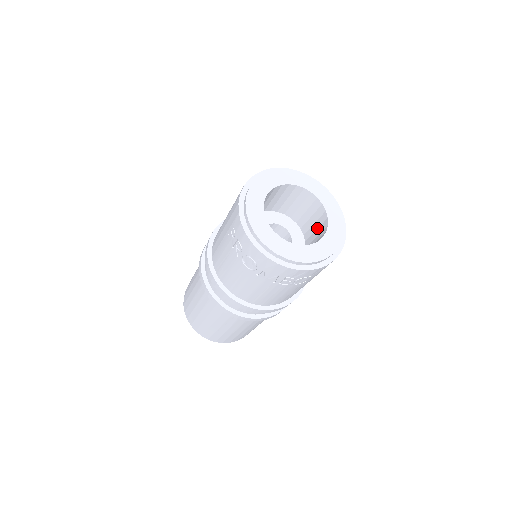
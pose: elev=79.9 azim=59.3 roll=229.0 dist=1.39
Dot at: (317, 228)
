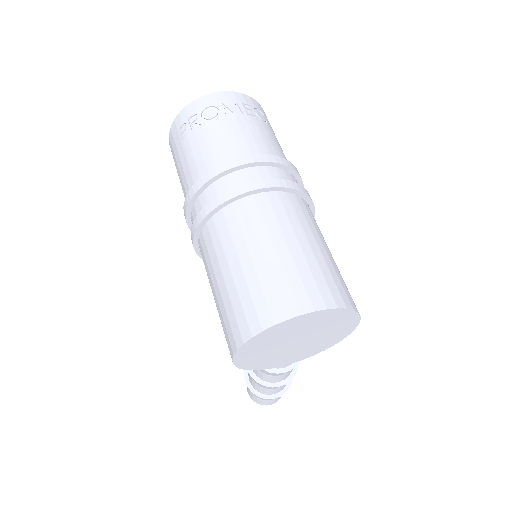
Dot at: occluded
